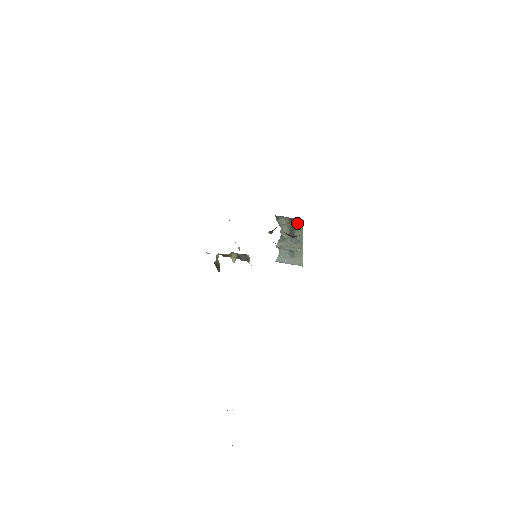
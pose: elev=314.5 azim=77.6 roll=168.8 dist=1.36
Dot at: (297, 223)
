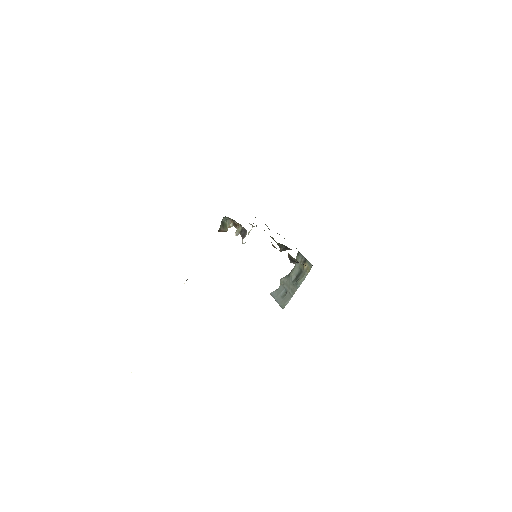
Dot at: (307, 267)
